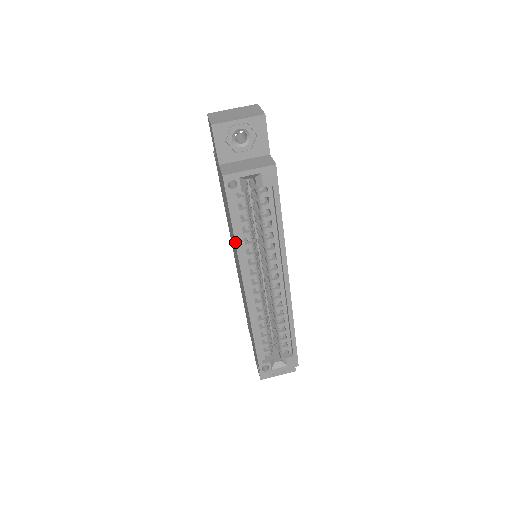
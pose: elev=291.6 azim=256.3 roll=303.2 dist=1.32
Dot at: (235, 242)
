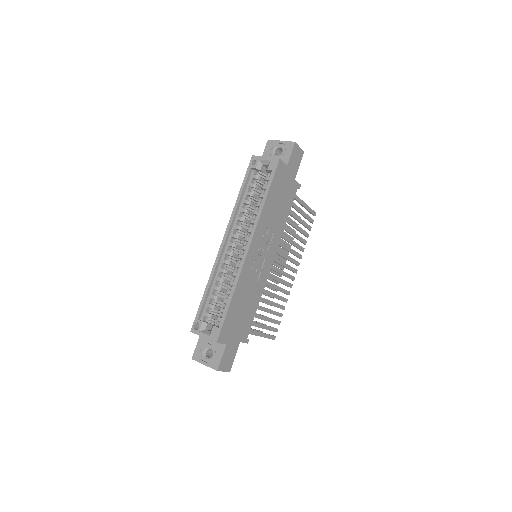
Dot at: (237, 200)
